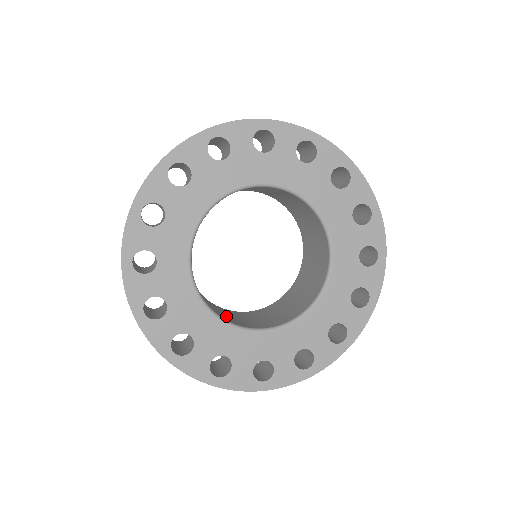
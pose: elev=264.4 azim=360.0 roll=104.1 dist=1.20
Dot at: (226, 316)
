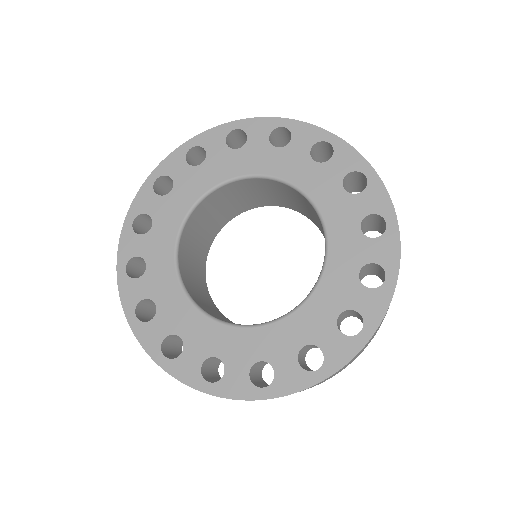
Dot at: (189, 261)
